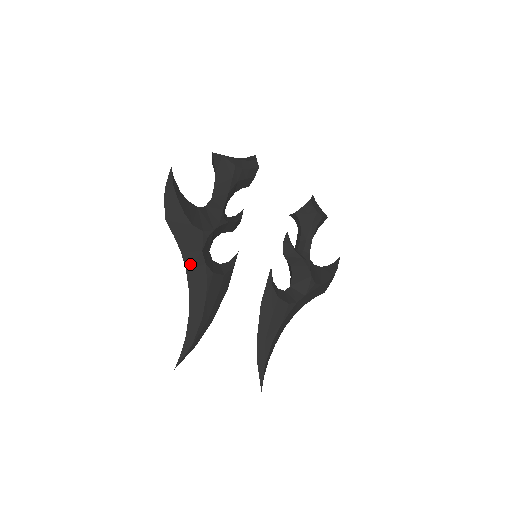
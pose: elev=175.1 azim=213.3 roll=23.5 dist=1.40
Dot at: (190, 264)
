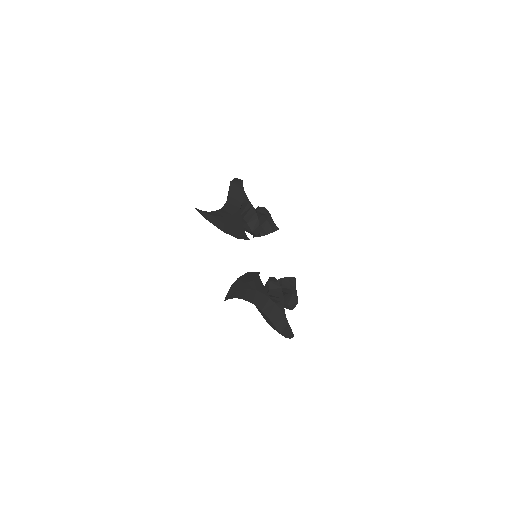
Dot at: (231, 202)
